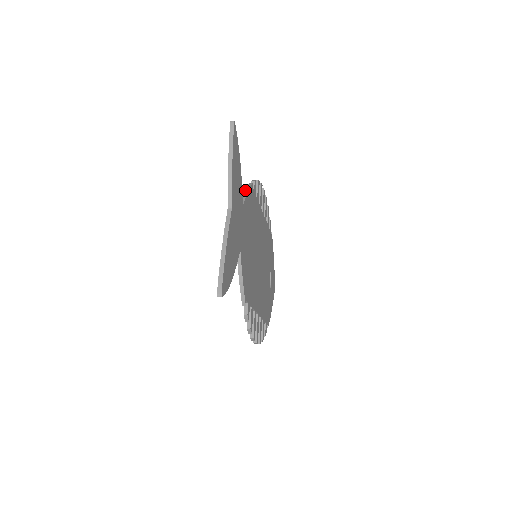
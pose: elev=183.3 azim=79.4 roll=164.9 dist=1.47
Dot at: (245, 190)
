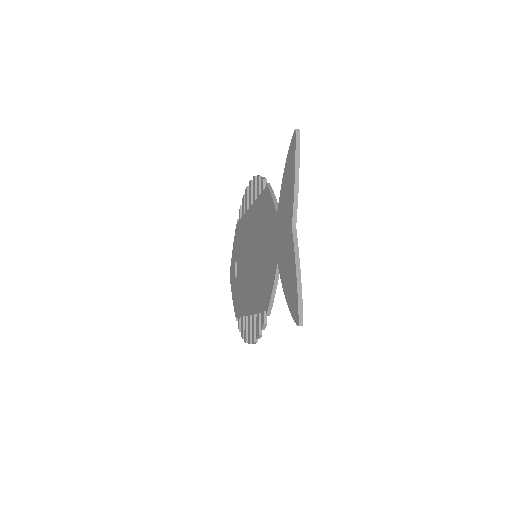
Dot at: (271, 194)
